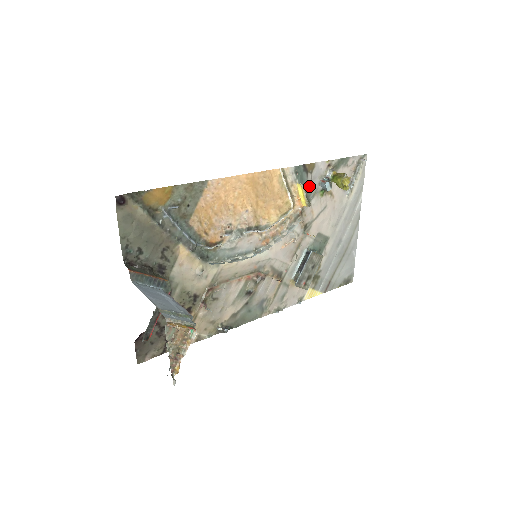
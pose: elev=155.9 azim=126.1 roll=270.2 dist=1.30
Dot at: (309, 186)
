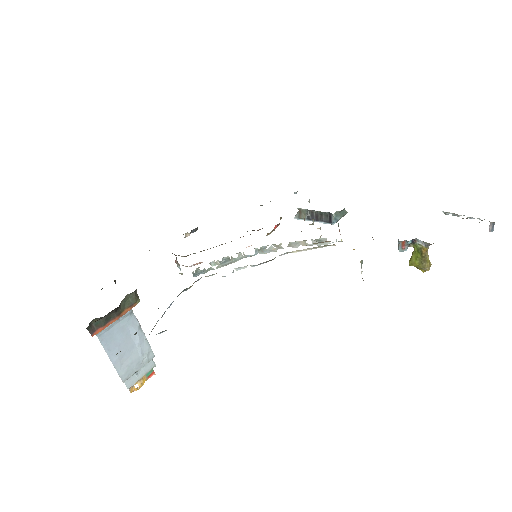
Dot at: occluded
